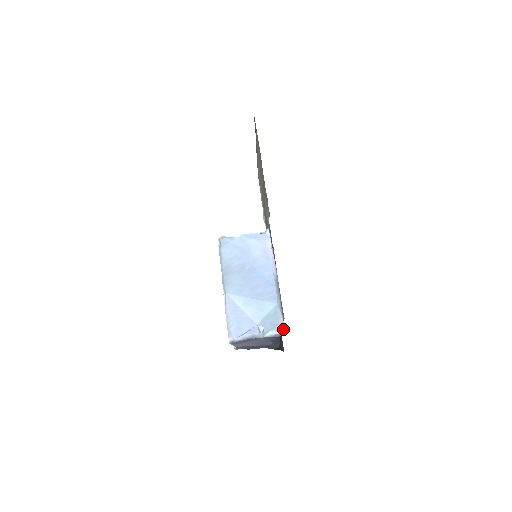
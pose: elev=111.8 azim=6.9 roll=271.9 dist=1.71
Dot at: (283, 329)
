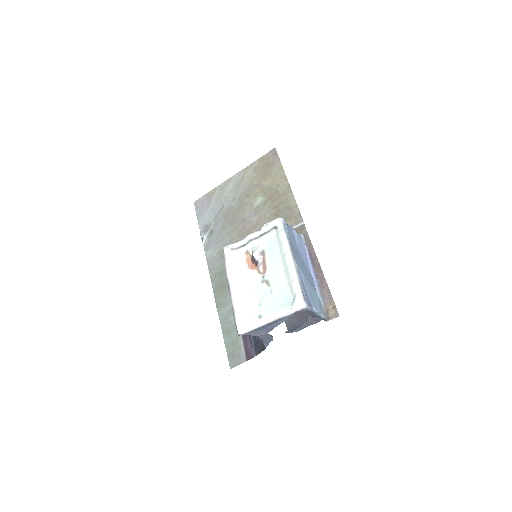
Dot at: (330, 315)
